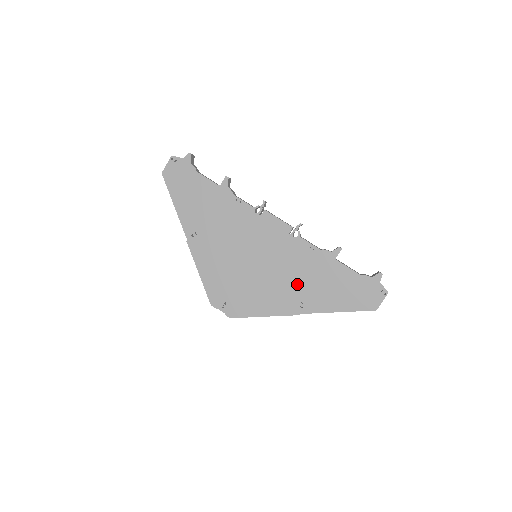
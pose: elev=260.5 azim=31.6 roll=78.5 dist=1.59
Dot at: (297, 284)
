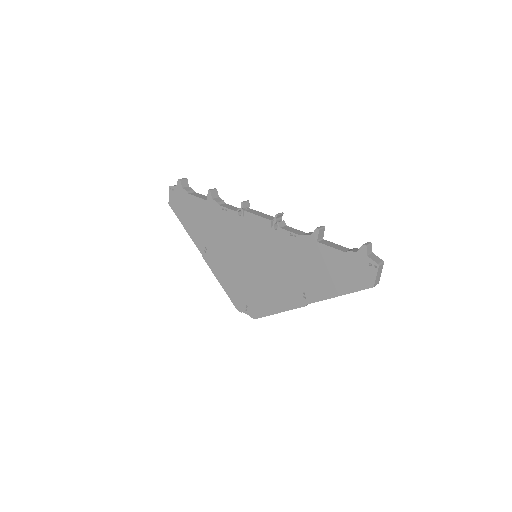
Dot at: (293, 276)
